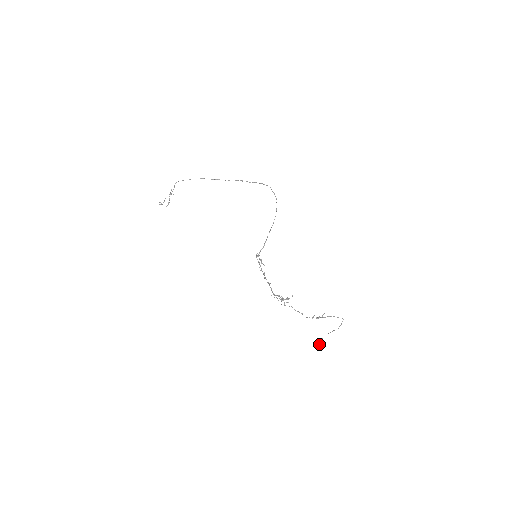
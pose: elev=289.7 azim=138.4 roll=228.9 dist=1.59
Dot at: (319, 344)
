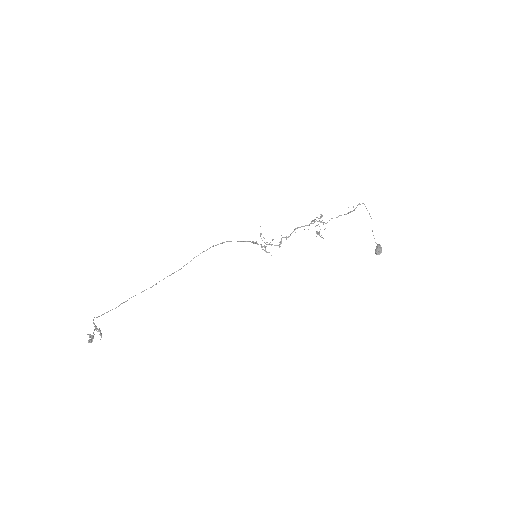
Dot at: (379, 247)
